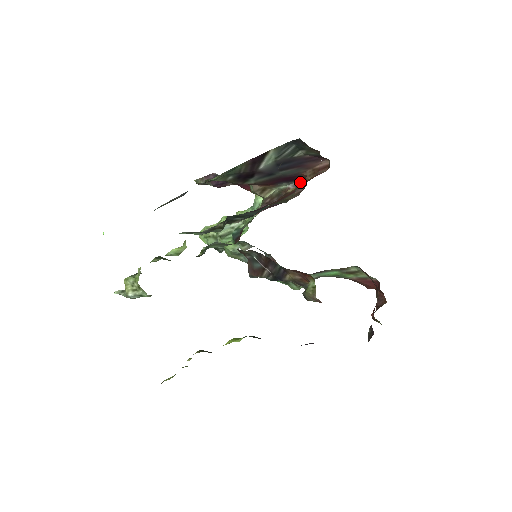
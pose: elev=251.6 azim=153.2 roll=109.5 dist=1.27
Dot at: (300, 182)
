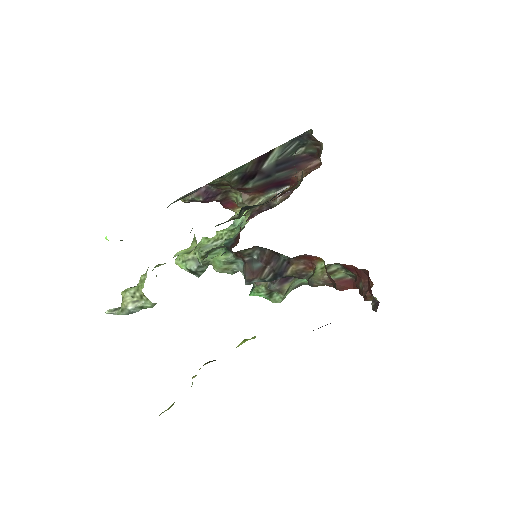
Dot at: (287, 187)
